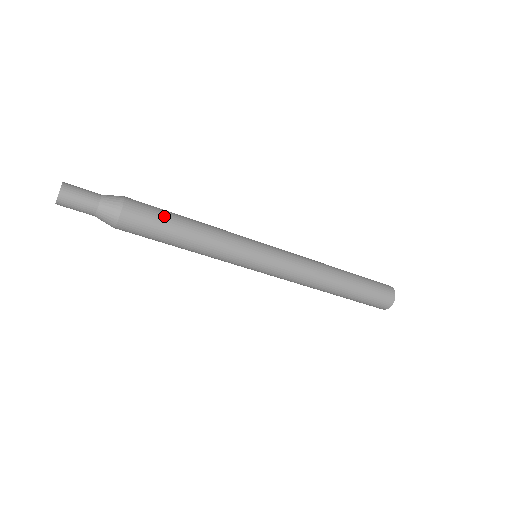
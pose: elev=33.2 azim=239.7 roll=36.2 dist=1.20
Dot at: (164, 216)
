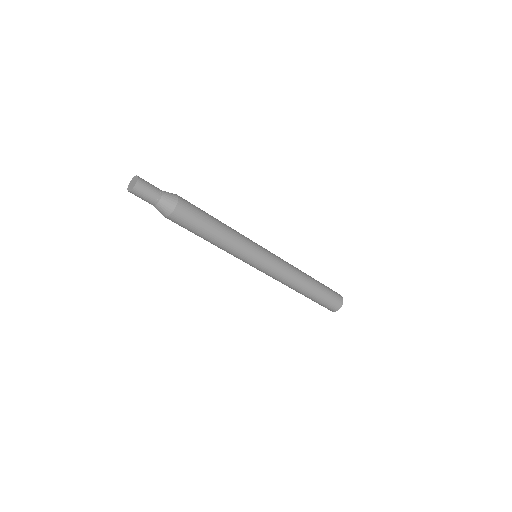
Dot at: (202, 220)
